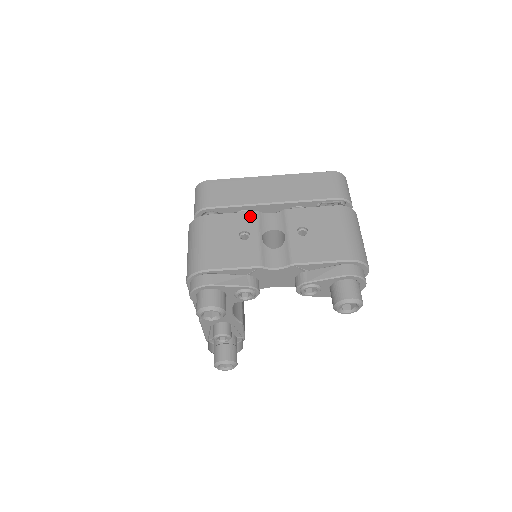
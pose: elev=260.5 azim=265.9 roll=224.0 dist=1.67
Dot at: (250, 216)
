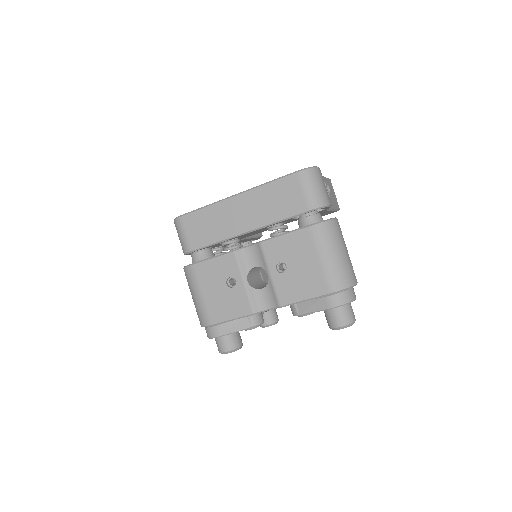
Dot at: (230, 259)
